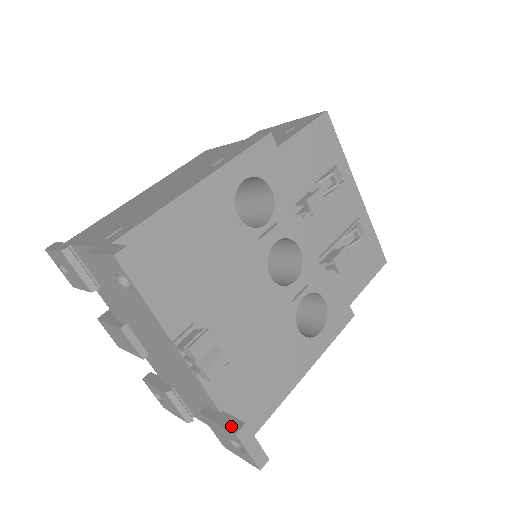
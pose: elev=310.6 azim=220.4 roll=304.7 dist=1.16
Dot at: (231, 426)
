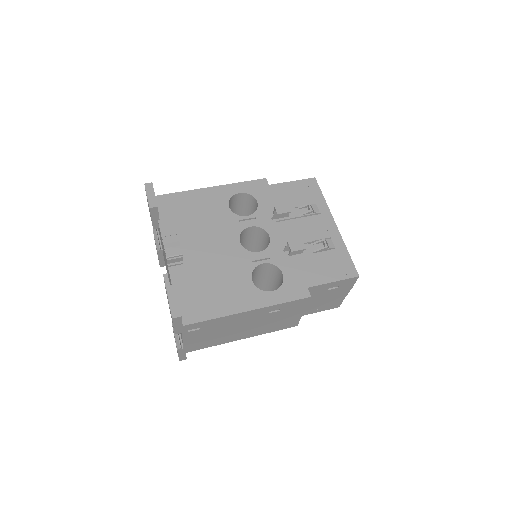
Dot at: occluded
